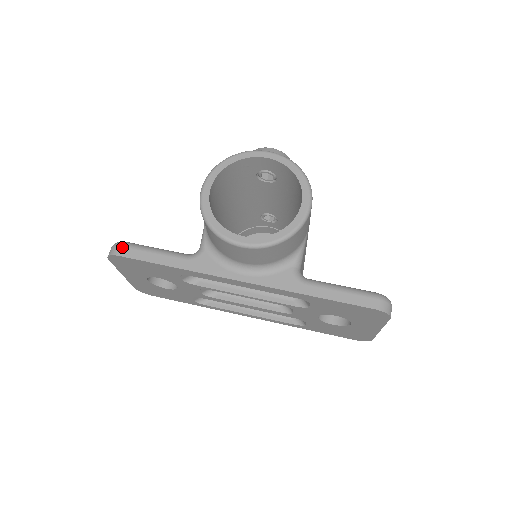
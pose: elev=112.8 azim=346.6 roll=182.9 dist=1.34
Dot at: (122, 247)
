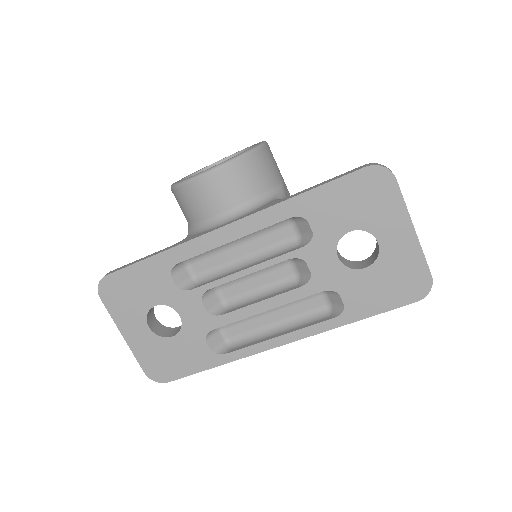
Dot at: (110, 271)
